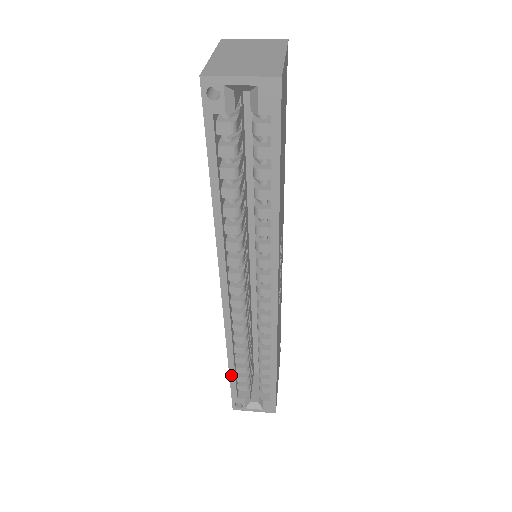
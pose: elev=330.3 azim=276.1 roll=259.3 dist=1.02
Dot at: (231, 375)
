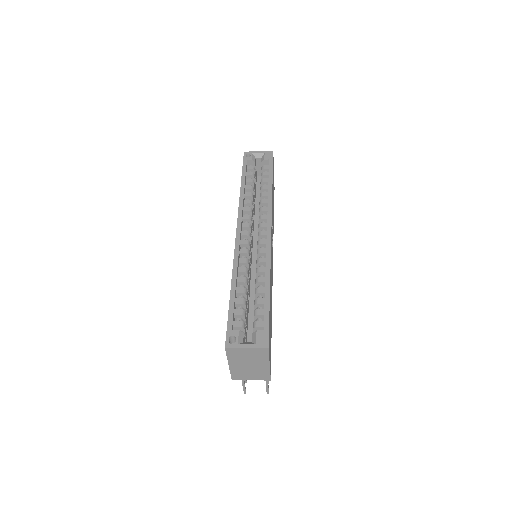
Dot at: (231, 300)
